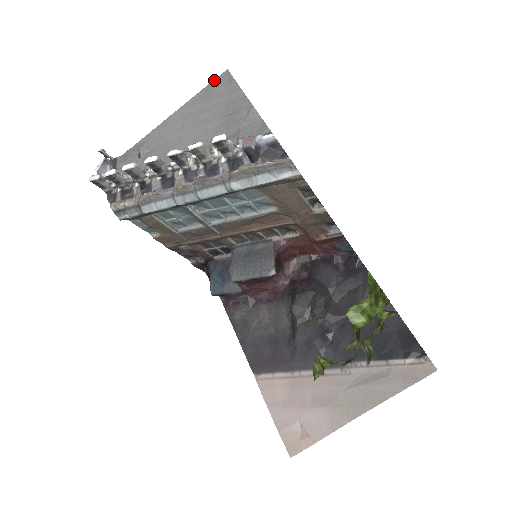
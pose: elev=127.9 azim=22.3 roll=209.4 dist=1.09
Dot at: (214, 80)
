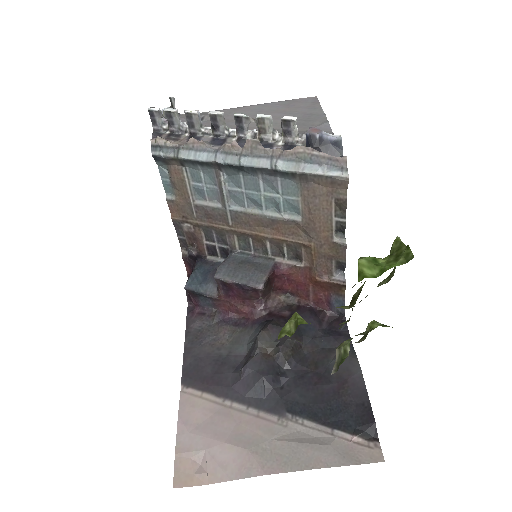
Dot at: (301, 98)
